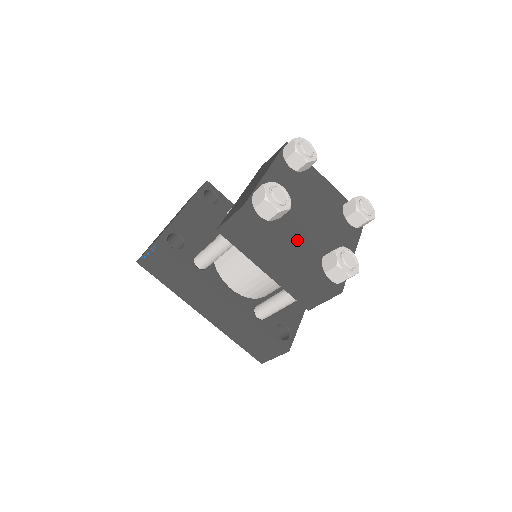
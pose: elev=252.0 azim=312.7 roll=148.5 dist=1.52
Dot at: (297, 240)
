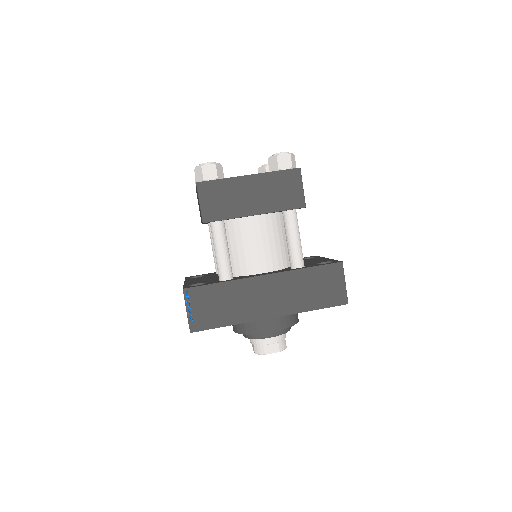
Dot at: occluded
